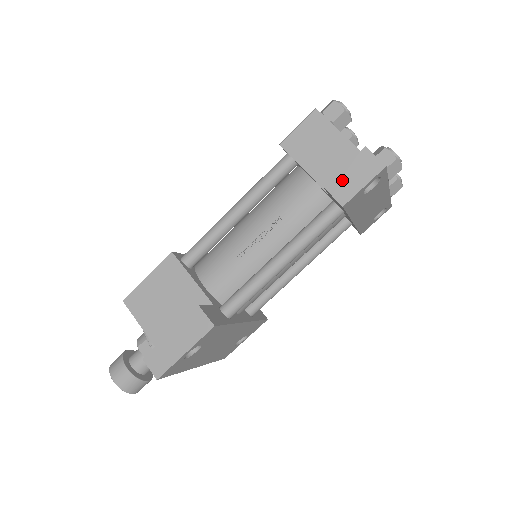
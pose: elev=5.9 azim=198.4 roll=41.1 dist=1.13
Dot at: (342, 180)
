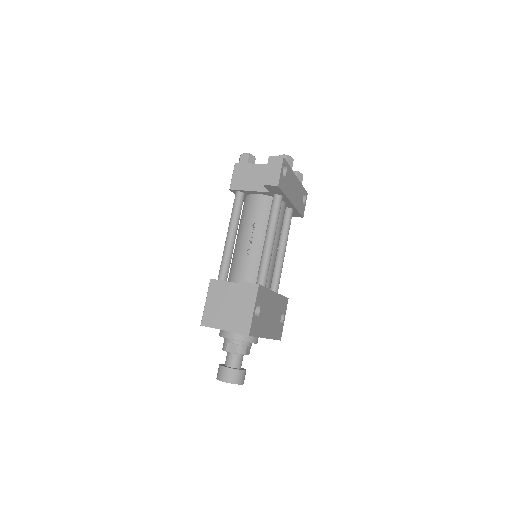
Dot at: (269, 176)
